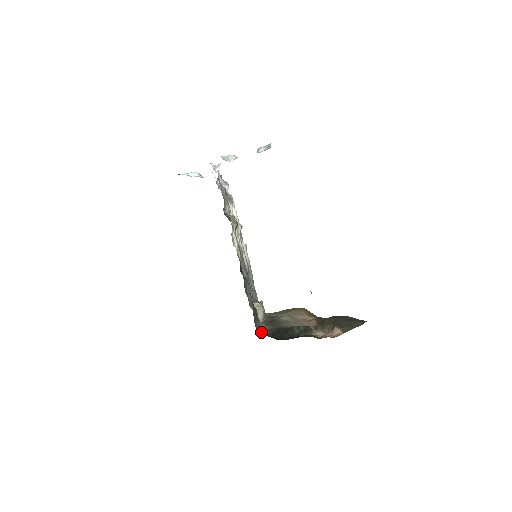
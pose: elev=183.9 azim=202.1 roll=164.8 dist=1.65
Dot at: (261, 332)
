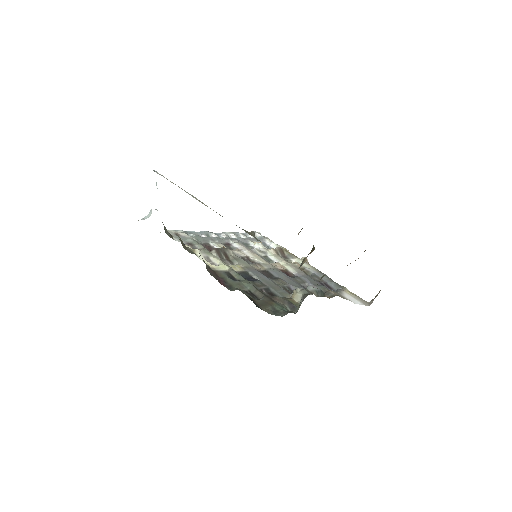
Dot at: (296, 312)
